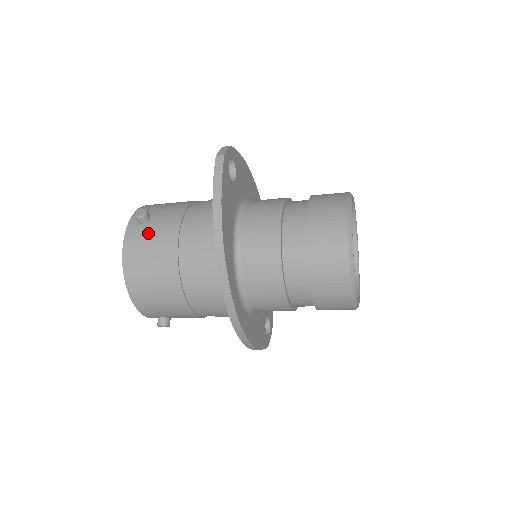
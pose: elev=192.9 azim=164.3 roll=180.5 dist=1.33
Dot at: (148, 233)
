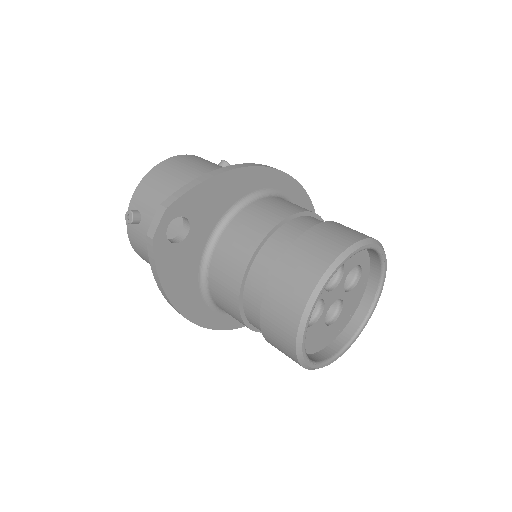
Dot at: (141, 238)
